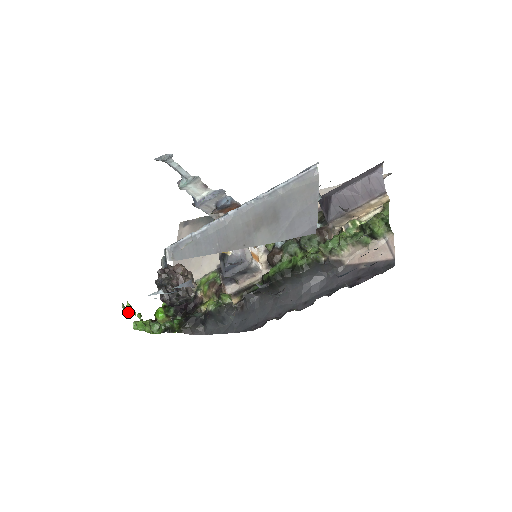
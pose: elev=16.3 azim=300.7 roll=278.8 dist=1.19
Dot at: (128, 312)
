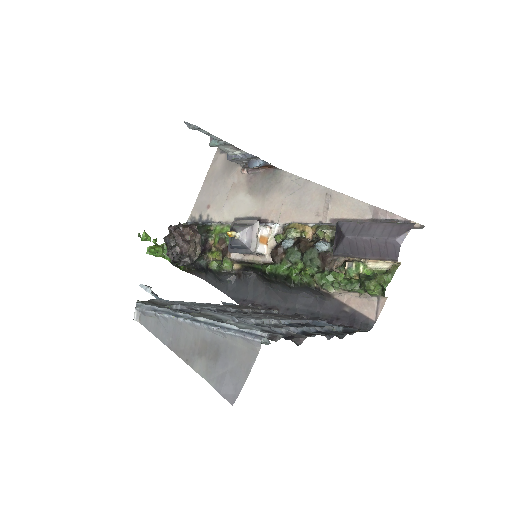
Dot at: (143, 240)
